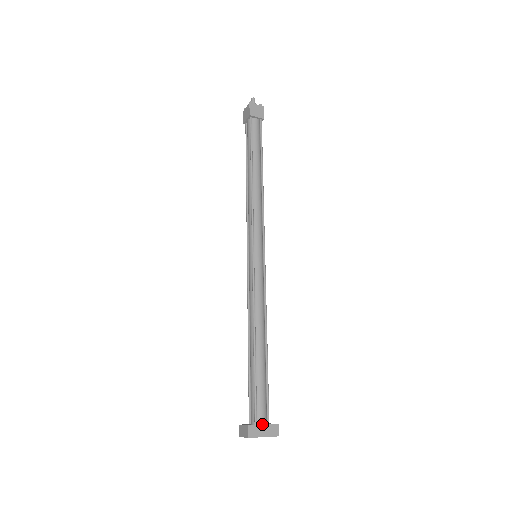
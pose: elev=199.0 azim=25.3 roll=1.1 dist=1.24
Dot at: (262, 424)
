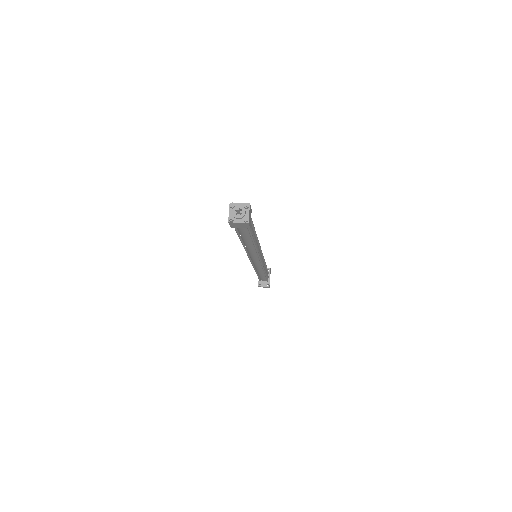
Dot at: (269, 278)
